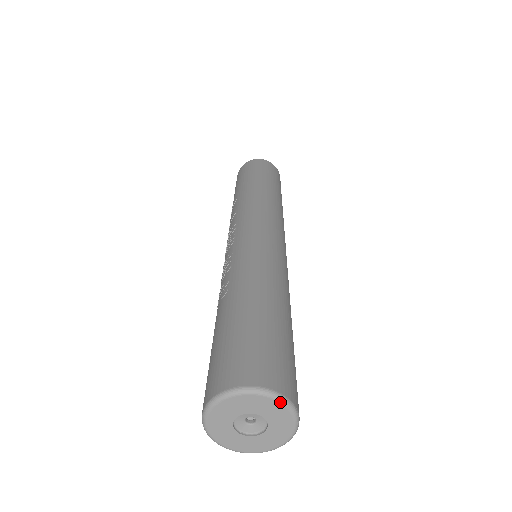
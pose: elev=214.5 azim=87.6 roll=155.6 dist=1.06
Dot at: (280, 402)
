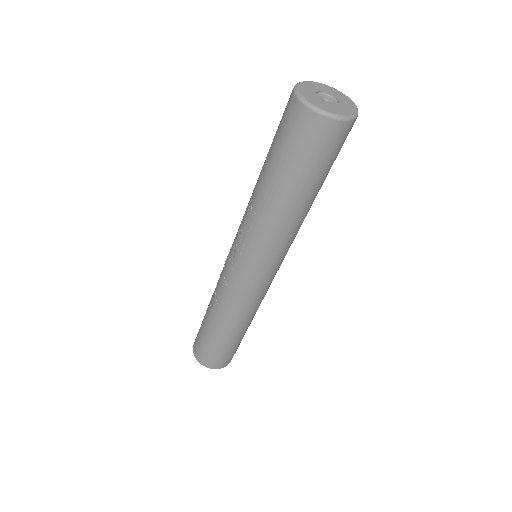
Dot at: (347, 96)
